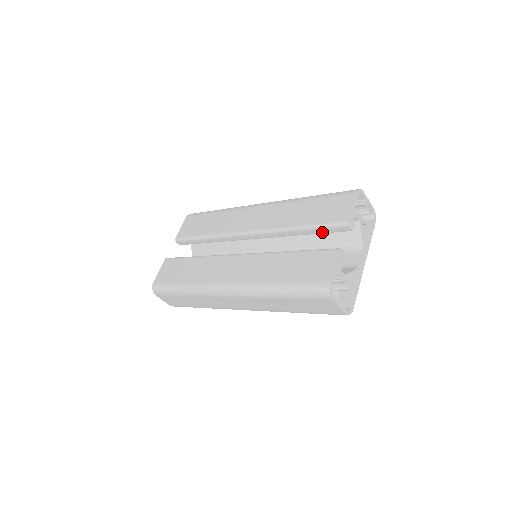
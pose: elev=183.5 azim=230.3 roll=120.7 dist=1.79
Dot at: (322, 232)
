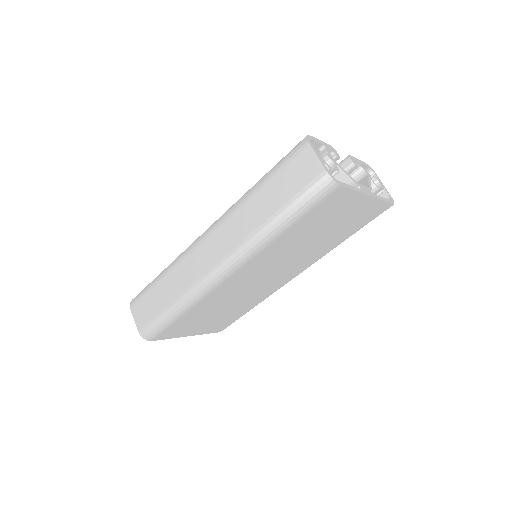
Dot at: occluded
